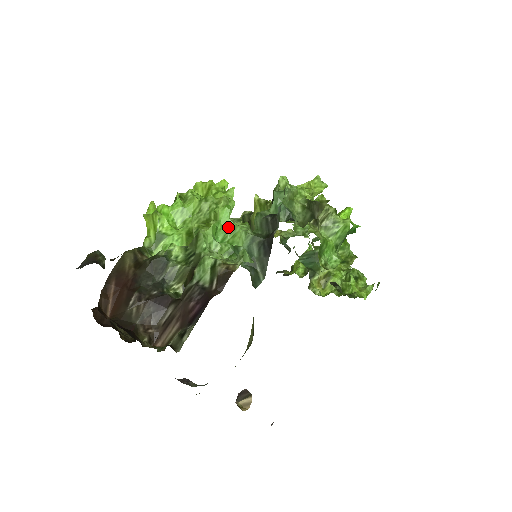
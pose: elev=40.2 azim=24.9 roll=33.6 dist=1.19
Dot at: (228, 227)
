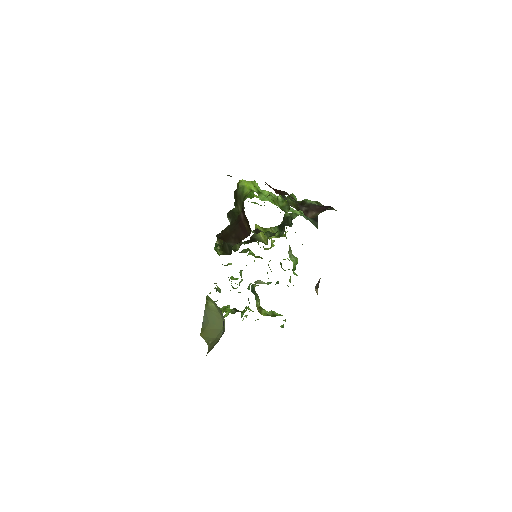
Dot at: occluded
